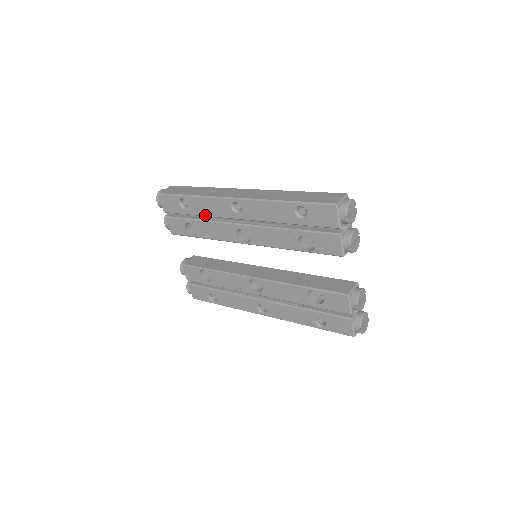
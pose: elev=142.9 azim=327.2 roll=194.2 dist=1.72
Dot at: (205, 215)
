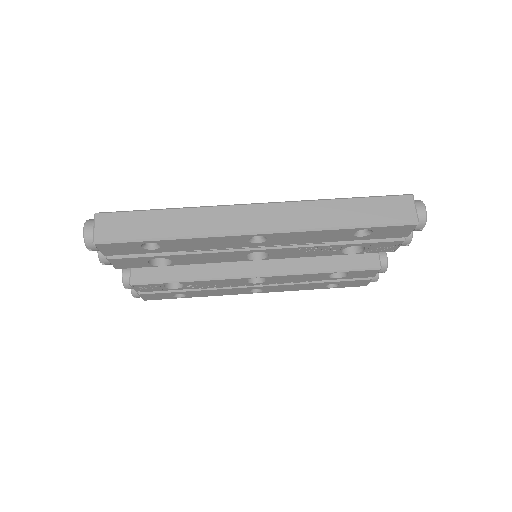
Dot at: (194, 250)
